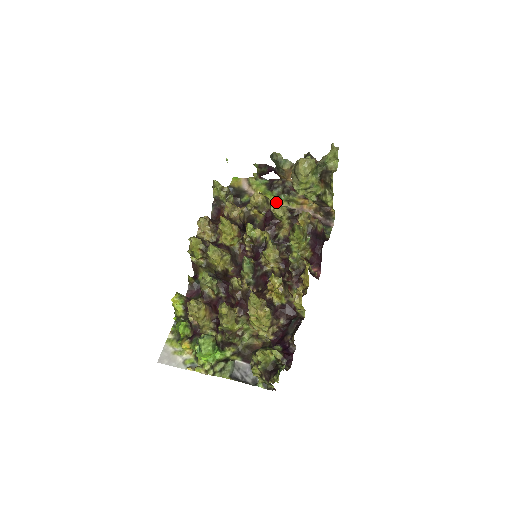
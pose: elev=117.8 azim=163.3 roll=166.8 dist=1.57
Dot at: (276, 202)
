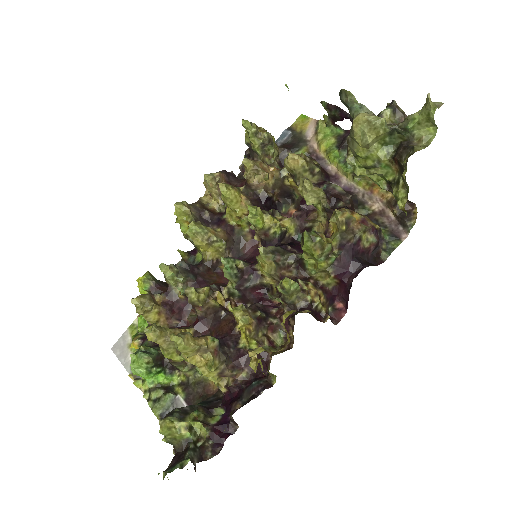
Dot at: (304, 181)
